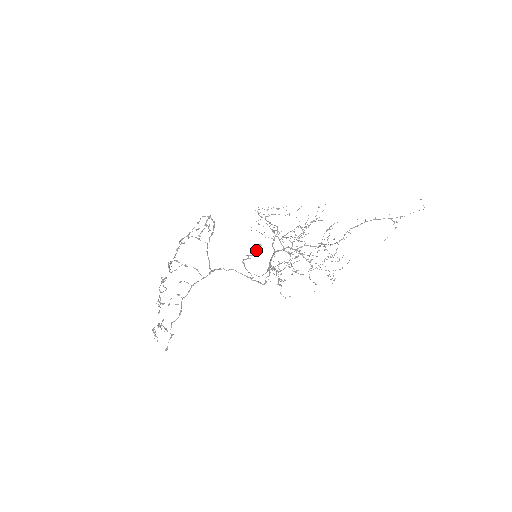
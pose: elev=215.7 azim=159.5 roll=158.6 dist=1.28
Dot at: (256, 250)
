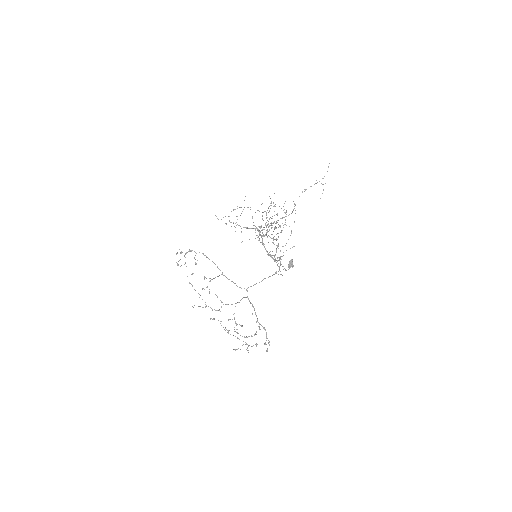
Dot at: (292, 264)
